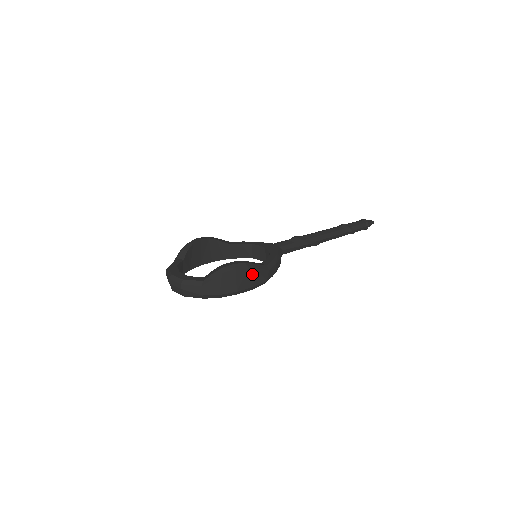
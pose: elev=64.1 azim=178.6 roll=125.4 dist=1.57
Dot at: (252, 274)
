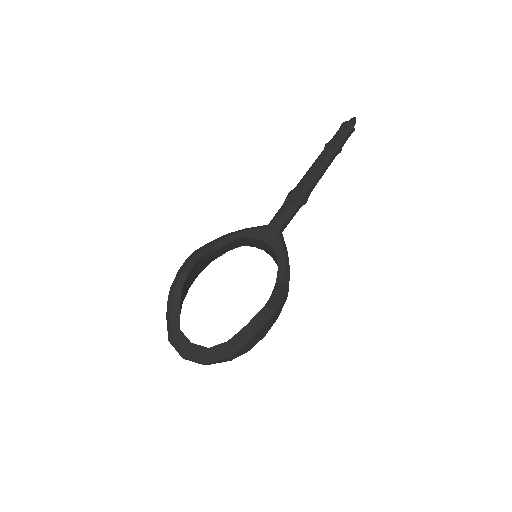
Dot at: (278, 311)
